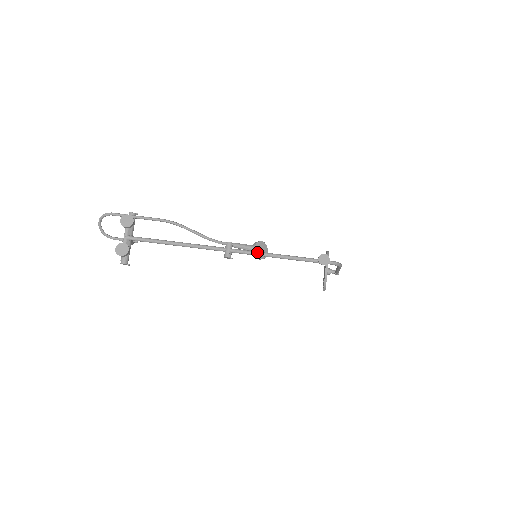
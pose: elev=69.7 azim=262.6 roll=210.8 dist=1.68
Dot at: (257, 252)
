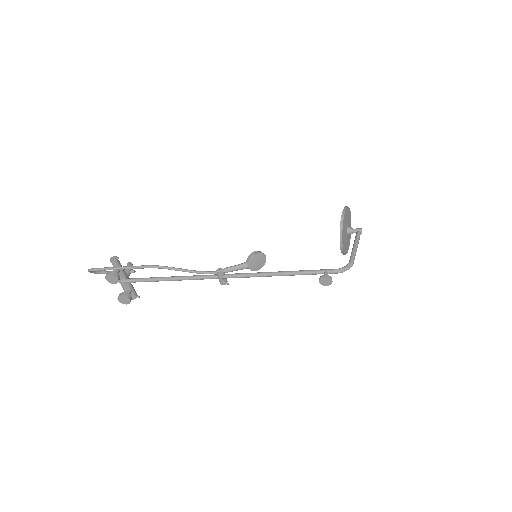
Dot at: (251, 276)
